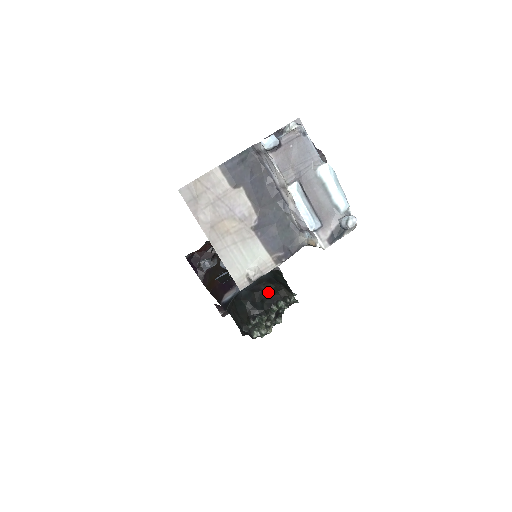
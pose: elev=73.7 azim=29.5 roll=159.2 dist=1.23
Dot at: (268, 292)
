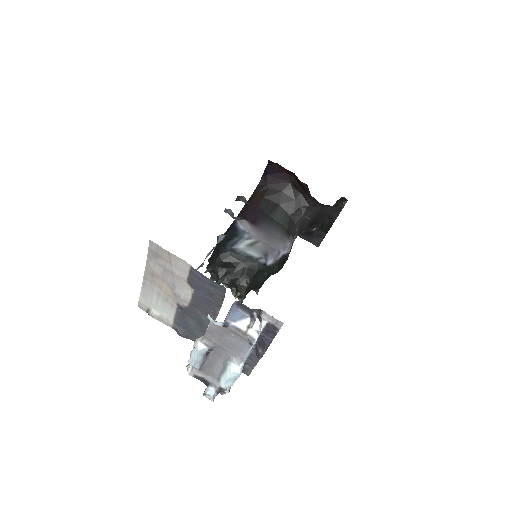
Dot at: (237, 275)
